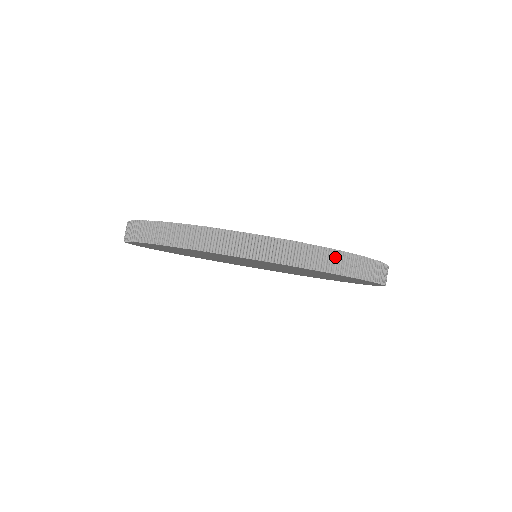
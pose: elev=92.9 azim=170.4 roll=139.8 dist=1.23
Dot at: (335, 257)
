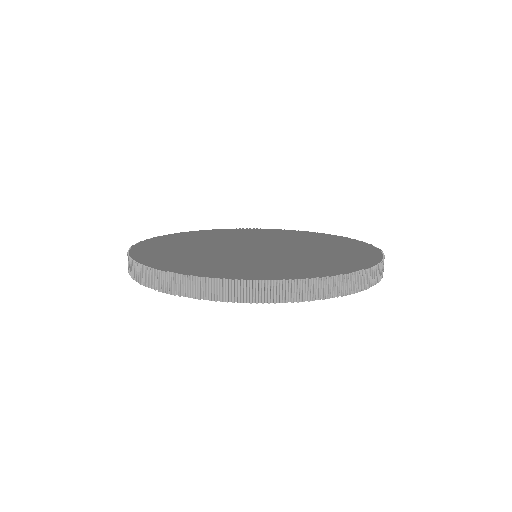
Dot at: (310, 286)
